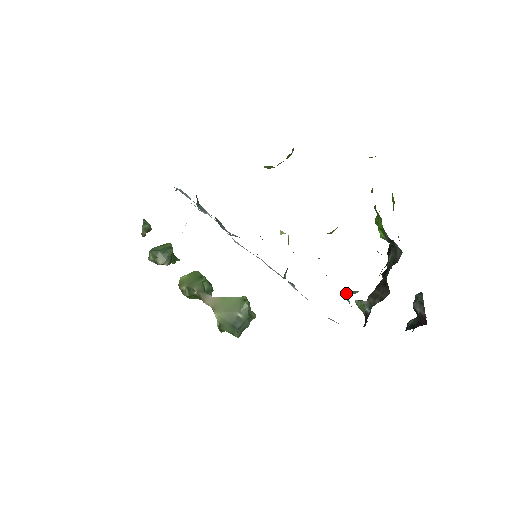
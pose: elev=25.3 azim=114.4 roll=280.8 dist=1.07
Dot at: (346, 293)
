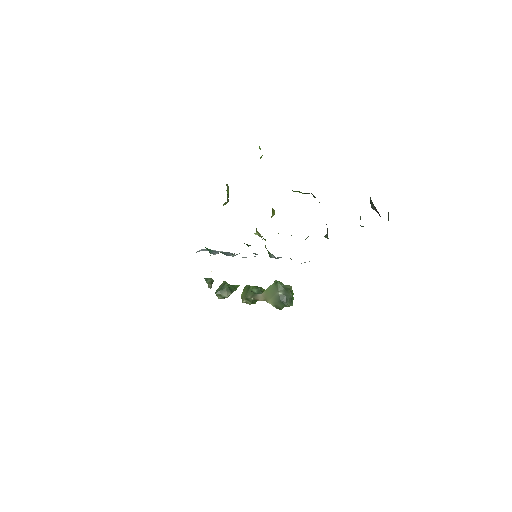
Dot at: occluded
